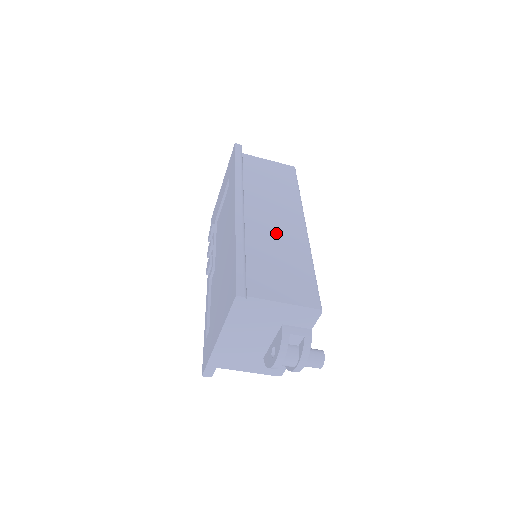
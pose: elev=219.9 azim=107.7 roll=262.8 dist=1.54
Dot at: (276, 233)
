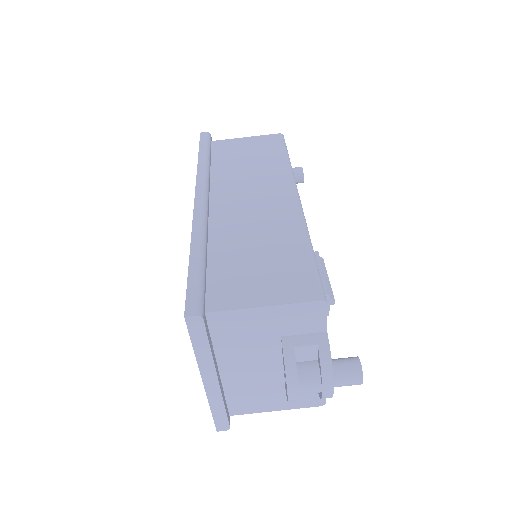
Dot at: (254, 217)
